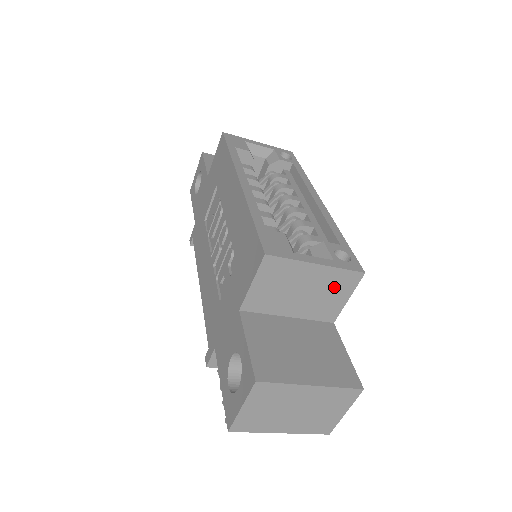
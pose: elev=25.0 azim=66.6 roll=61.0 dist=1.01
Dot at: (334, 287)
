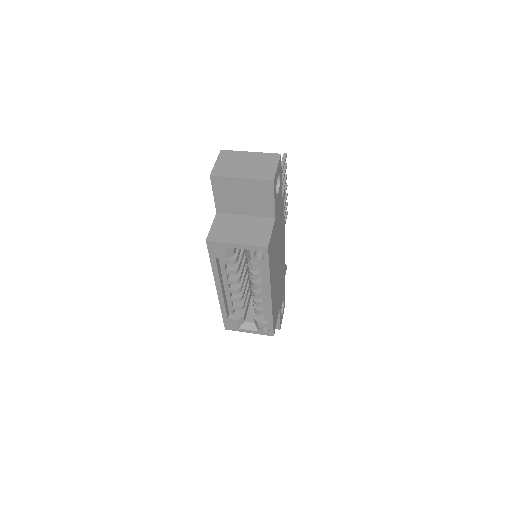
Dot at: occluded
